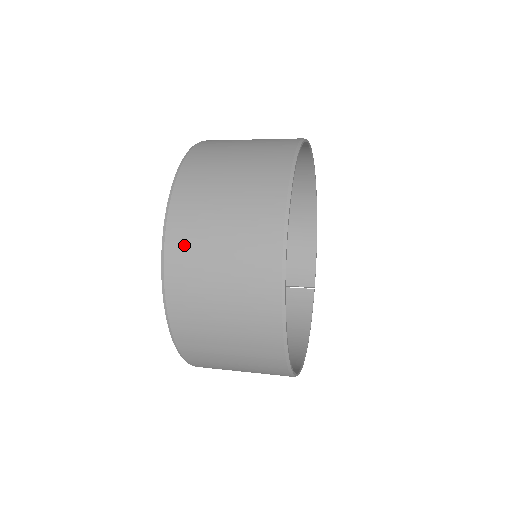
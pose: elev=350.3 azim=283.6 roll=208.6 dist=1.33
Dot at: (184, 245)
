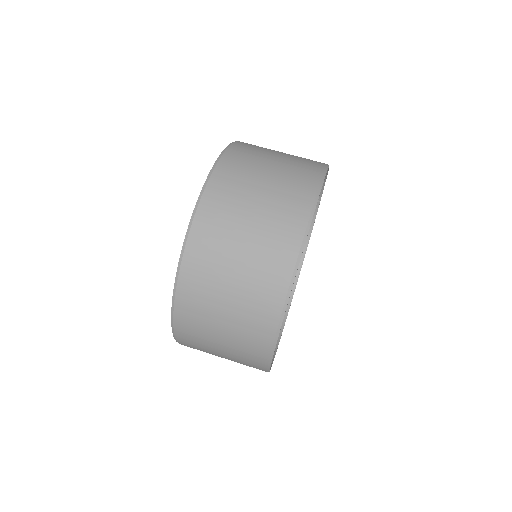
Dot at: (193, 347)
